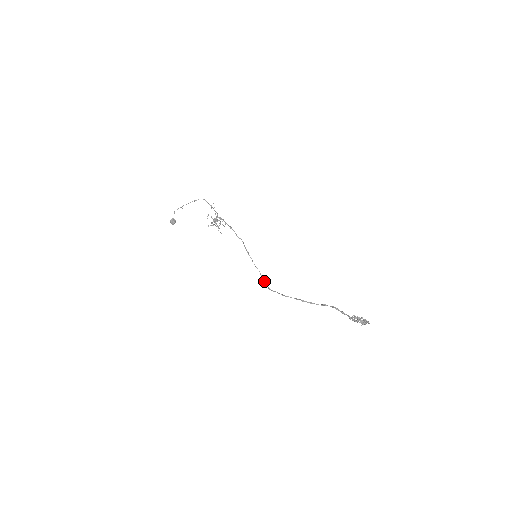
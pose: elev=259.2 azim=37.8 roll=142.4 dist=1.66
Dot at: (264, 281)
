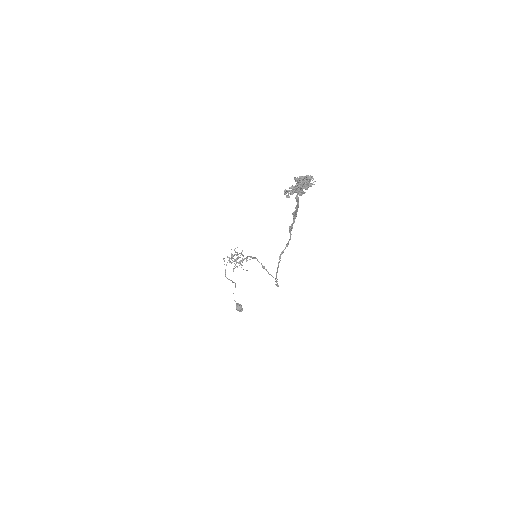
Dot at: occluded
